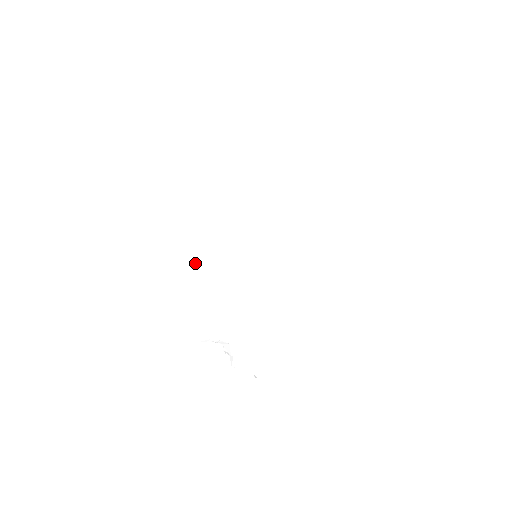
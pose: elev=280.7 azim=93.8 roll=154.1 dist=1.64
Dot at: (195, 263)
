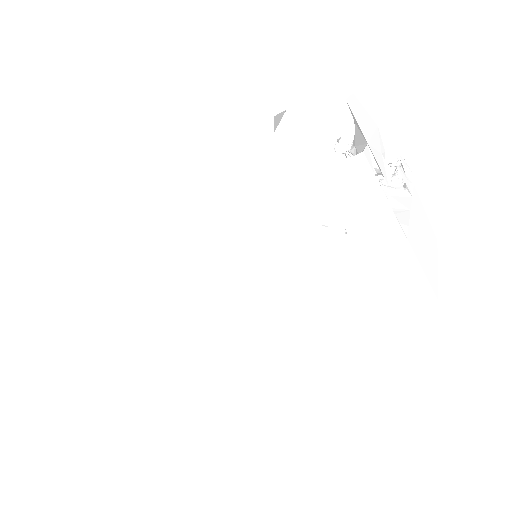
Dot at: (133, 243)
